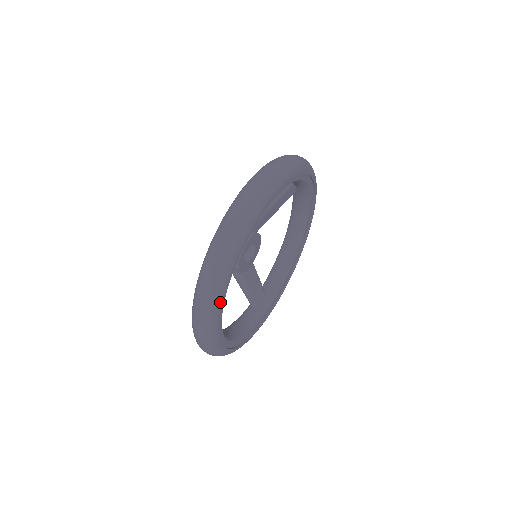
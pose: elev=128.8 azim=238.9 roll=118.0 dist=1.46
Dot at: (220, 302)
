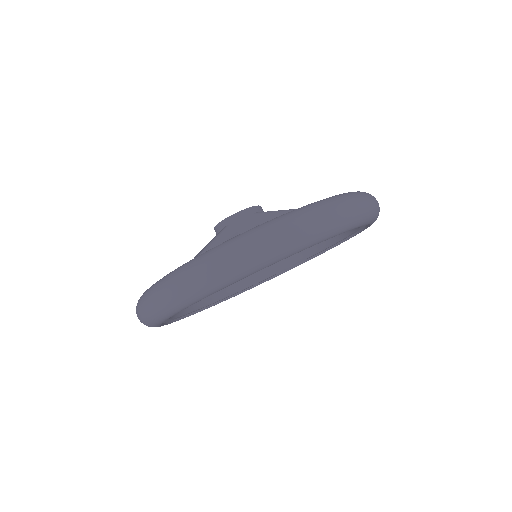
Dot at: (162, 320)
